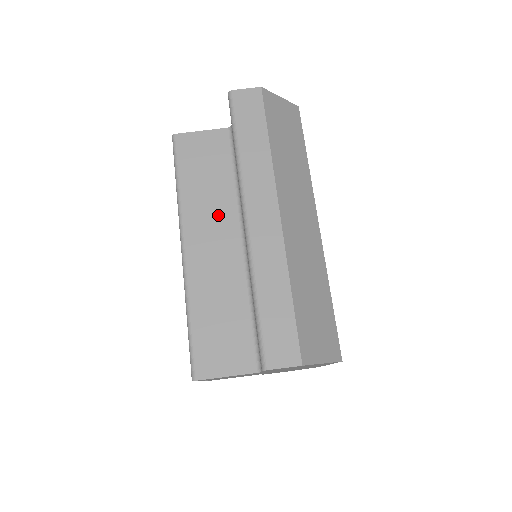
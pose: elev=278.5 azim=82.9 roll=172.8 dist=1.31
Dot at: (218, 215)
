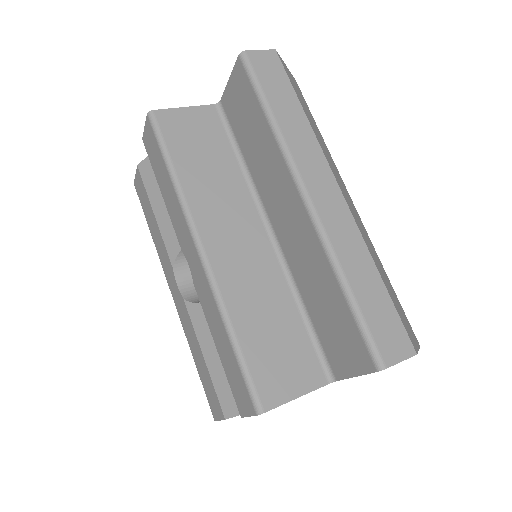
Dot at: (232, 205)
